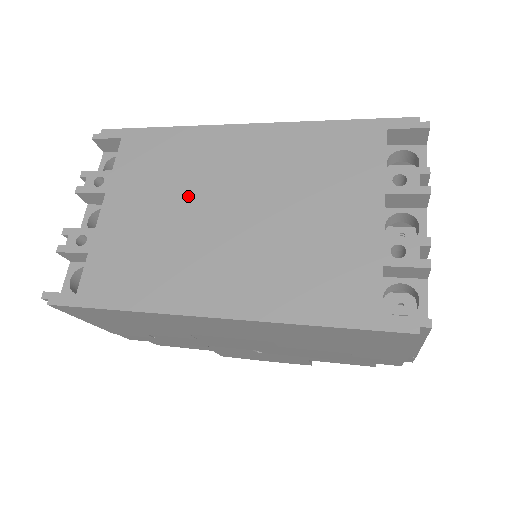
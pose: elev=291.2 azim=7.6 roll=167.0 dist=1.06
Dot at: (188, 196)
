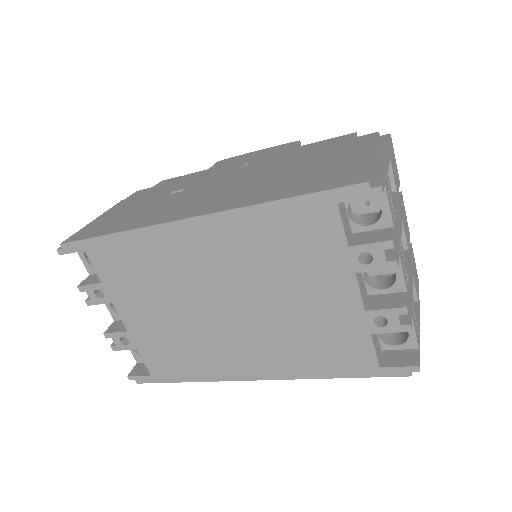
Dot at: (182, 297)
